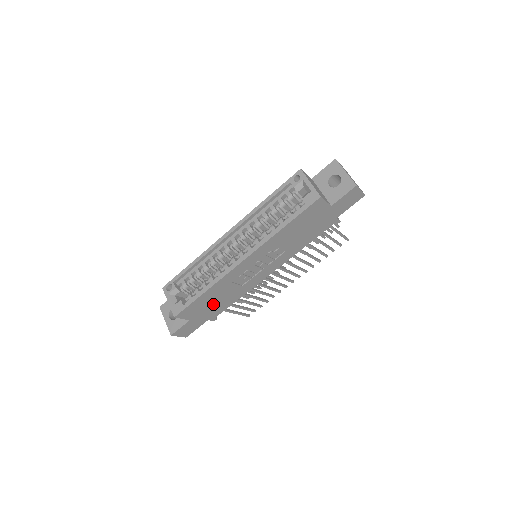
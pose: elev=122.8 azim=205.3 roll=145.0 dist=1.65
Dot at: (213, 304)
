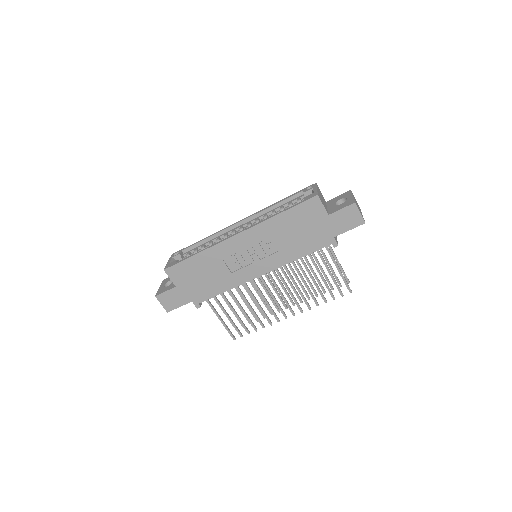
Dot at: (201, 279)
